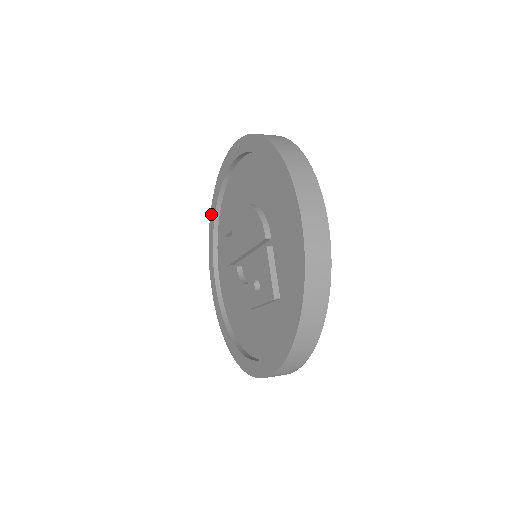
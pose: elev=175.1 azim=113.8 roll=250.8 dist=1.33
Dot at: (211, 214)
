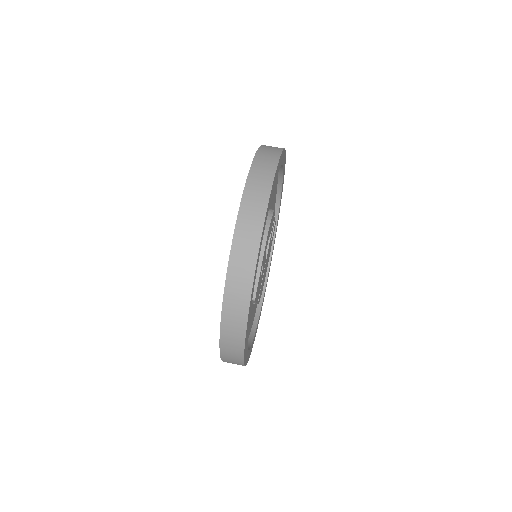
Dot at: occluded
